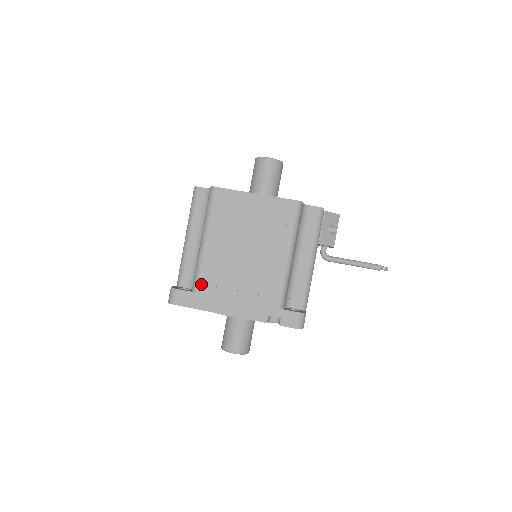
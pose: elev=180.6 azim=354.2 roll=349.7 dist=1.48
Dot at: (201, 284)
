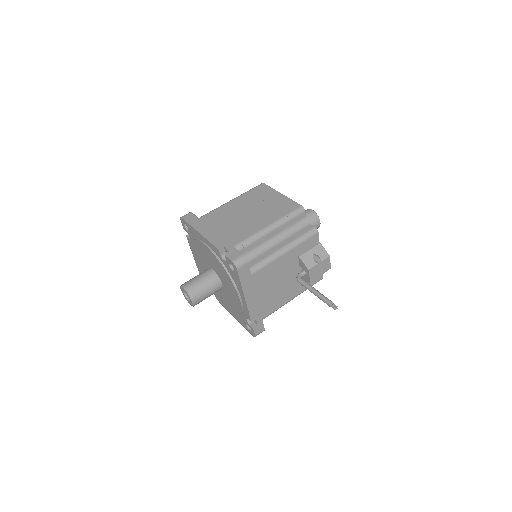
Dot at: (206, 216)
